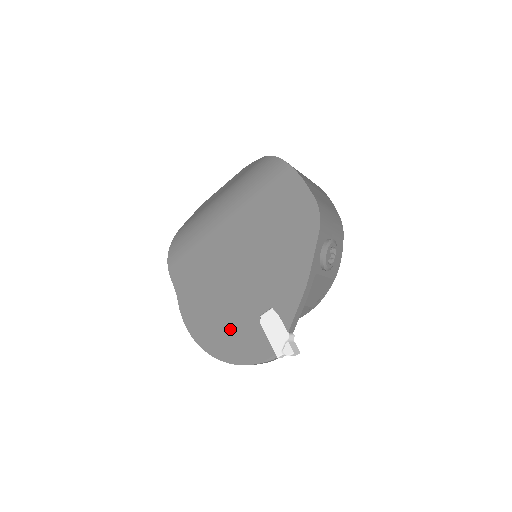
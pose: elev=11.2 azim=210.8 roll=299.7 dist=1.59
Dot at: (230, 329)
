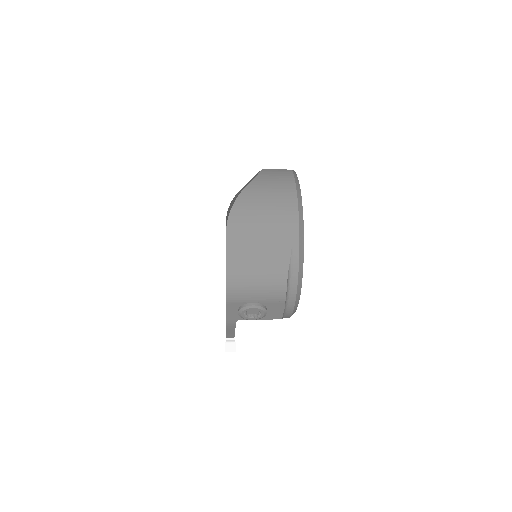
Dot at: occluded
